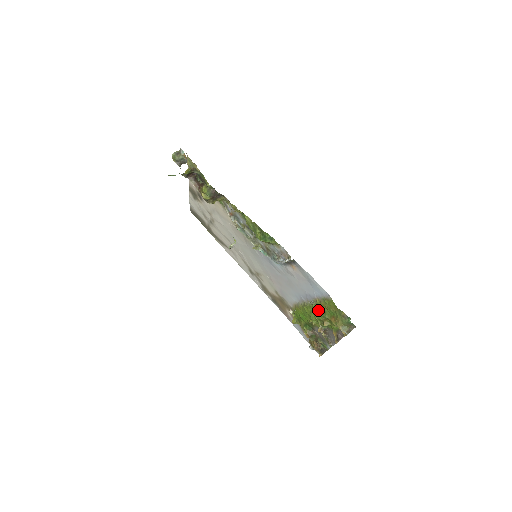
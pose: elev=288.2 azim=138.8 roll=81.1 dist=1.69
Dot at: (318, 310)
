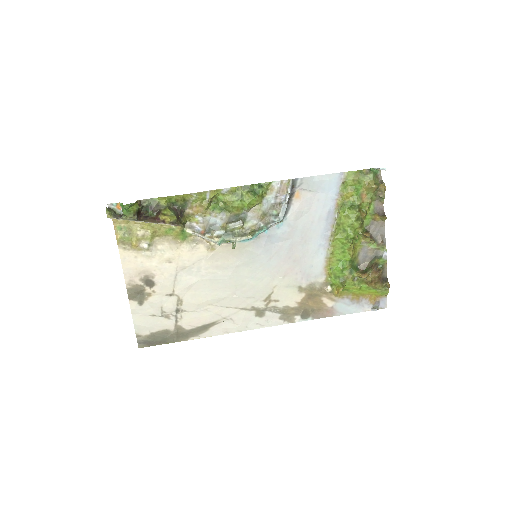
Dot at: (347, 210)
